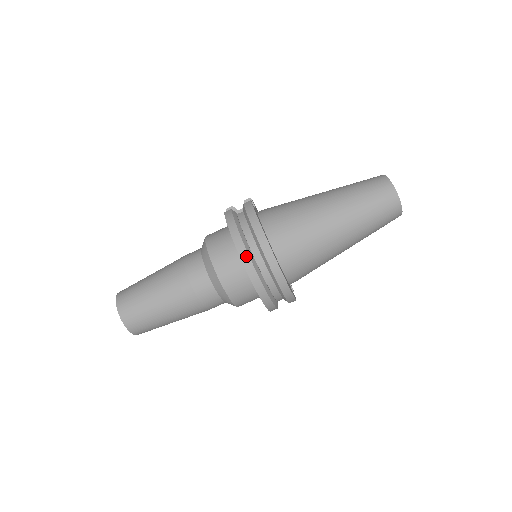
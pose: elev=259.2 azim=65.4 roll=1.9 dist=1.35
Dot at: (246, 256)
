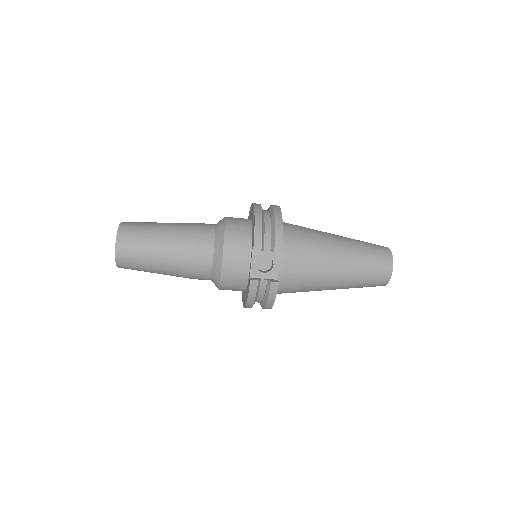
Dot at: occluded
